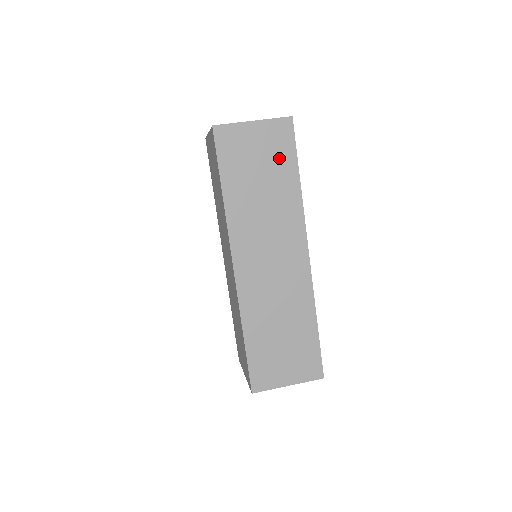
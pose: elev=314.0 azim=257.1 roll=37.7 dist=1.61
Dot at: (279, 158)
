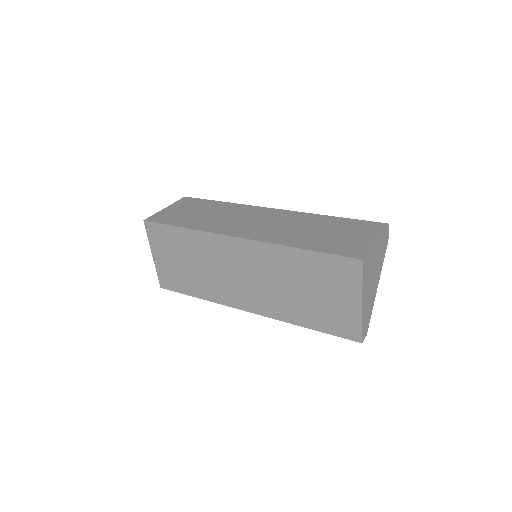
Dot at: (199, 205)
